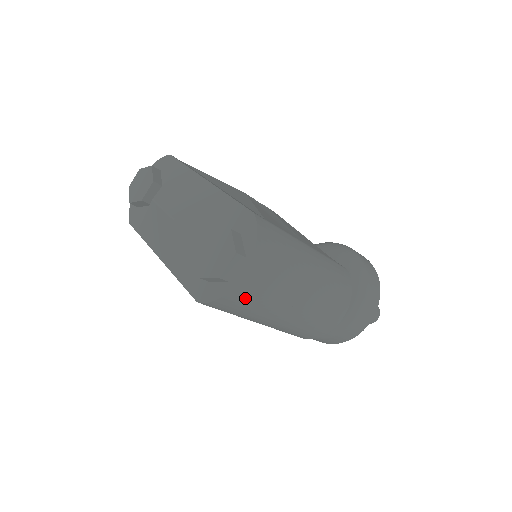
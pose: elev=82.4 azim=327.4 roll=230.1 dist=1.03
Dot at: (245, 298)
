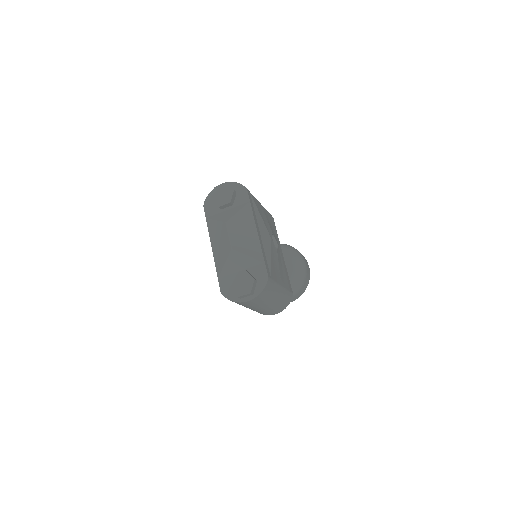
Dot at: (242, 304)
